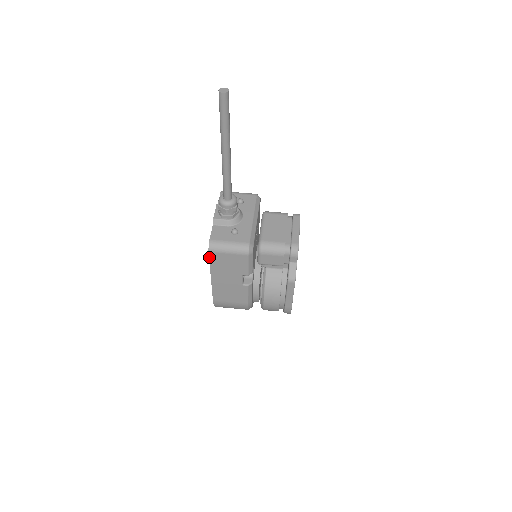
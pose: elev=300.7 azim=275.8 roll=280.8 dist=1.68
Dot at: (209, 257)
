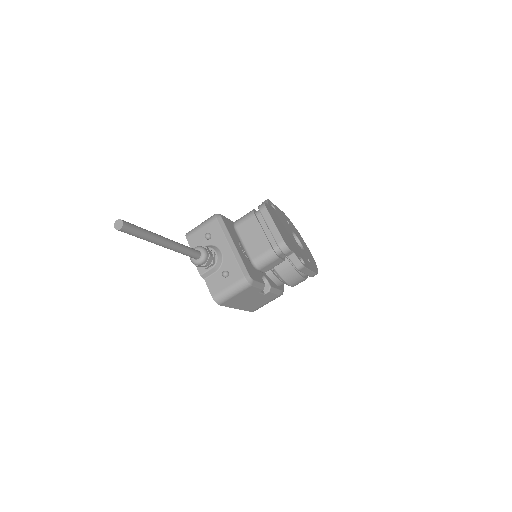
Dot at: occluded
